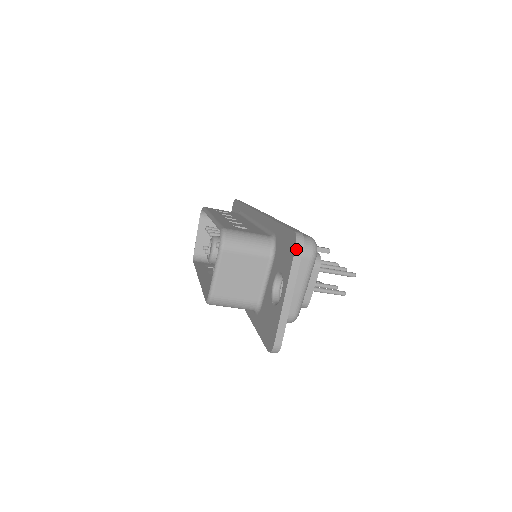
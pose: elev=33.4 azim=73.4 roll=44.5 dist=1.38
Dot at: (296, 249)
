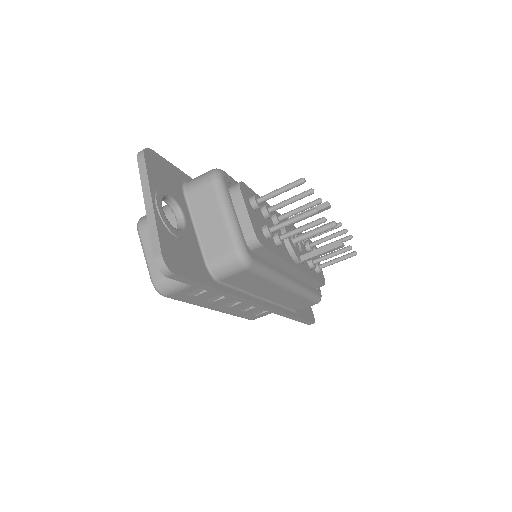
Dot at: (138, 159)
